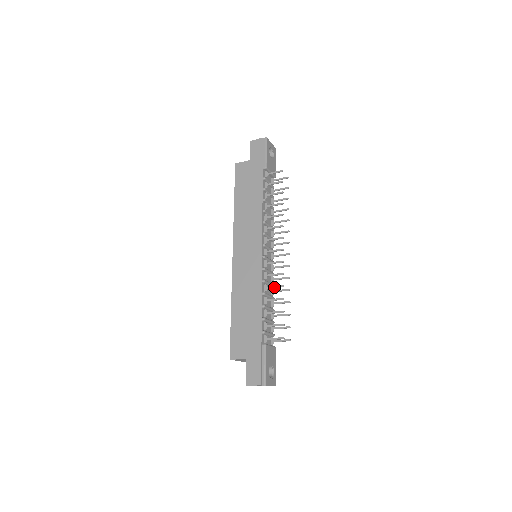
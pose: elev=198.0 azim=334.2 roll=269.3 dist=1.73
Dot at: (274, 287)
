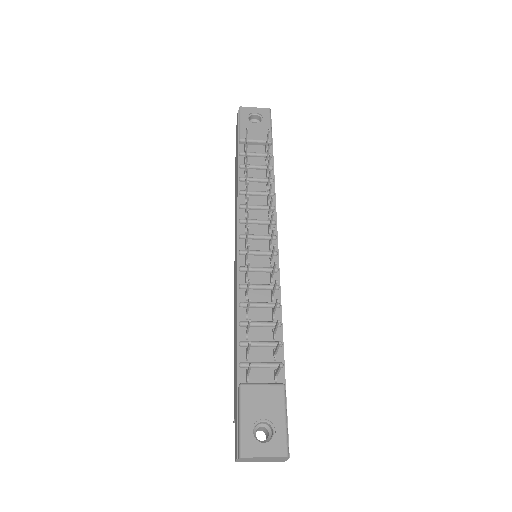
Dot at: occluded
